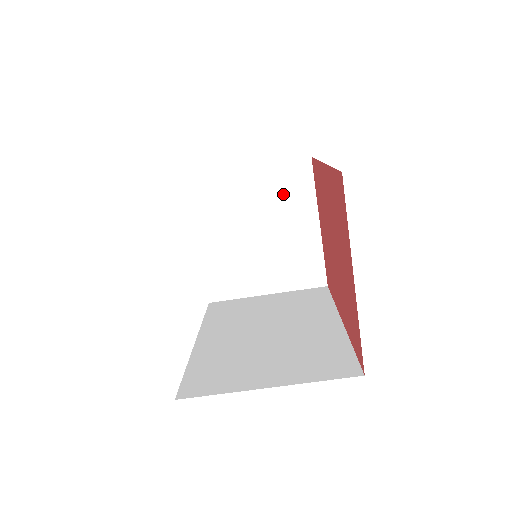
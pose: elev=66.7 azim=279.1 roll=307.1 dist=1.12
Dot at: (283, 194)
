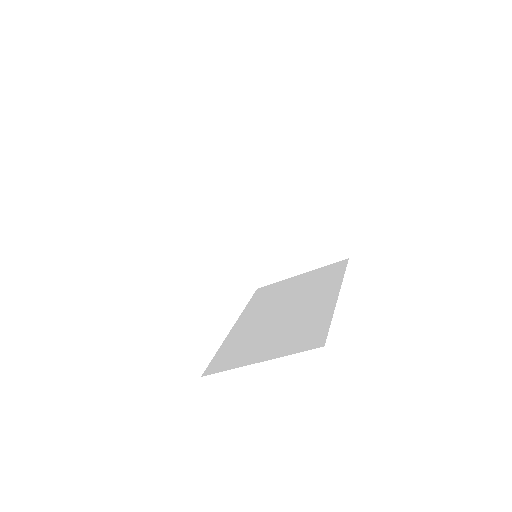
Dot at: (288, 190)
